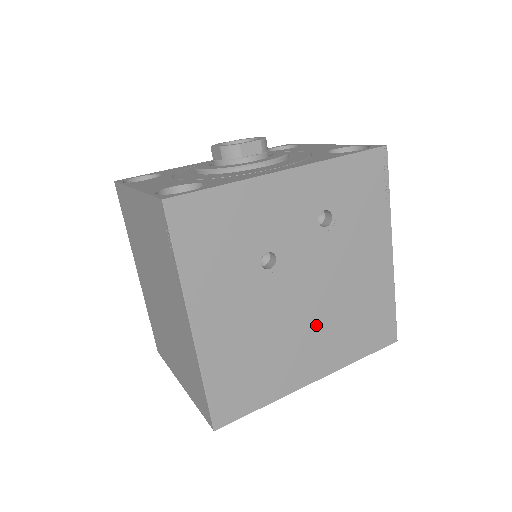
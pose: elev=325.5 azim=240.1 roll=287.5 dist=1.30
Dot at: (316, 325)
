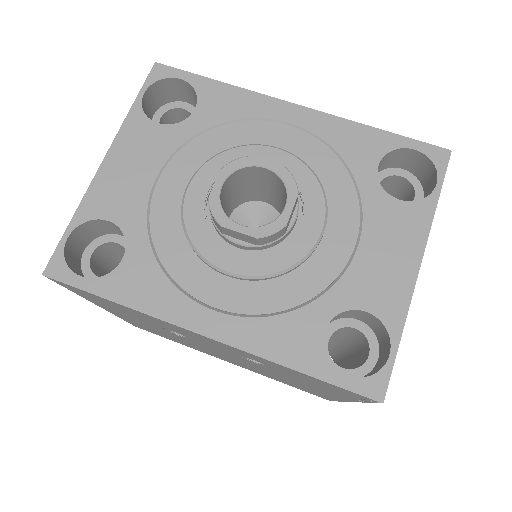
Dot at: (234, 361)
